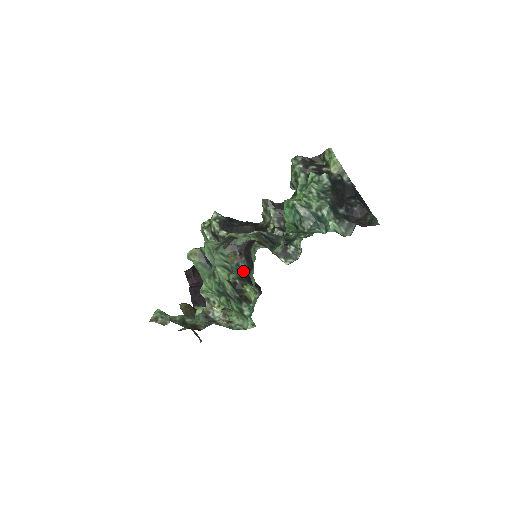
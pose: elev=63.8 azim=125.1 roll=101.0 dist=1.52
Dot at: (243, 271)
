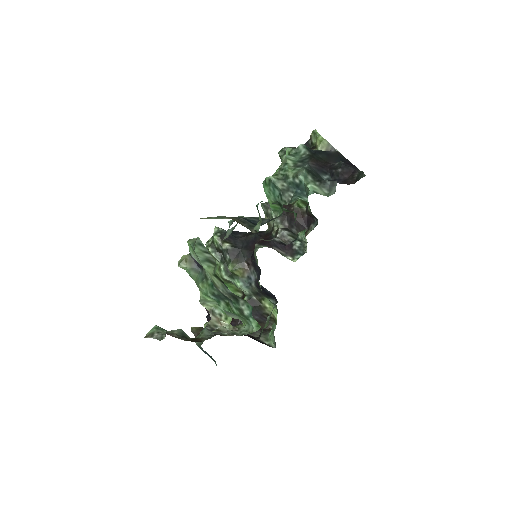
Dot at: (255, 283)
